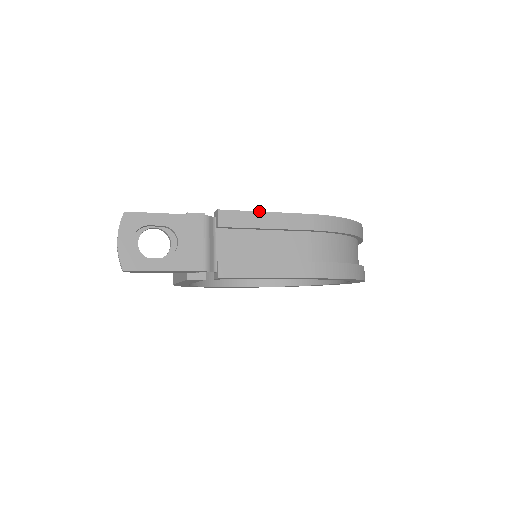
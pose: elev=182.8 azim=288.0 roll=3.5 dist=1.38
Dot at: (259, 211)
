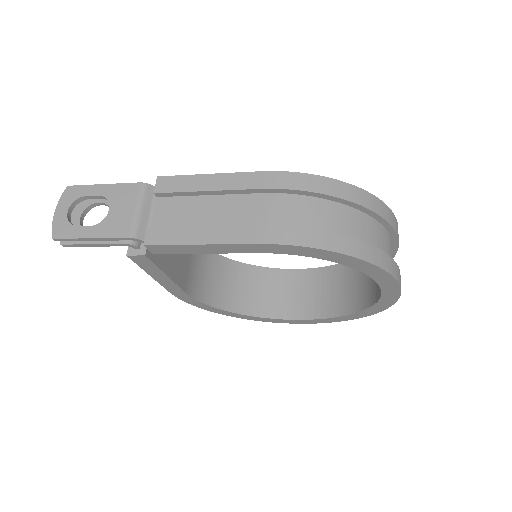
Dot at: (203, 174)
